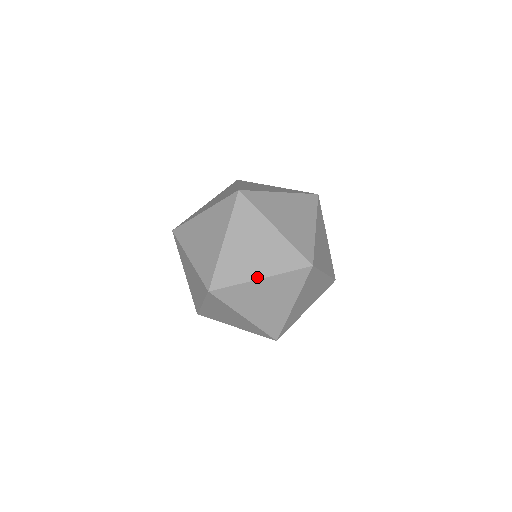
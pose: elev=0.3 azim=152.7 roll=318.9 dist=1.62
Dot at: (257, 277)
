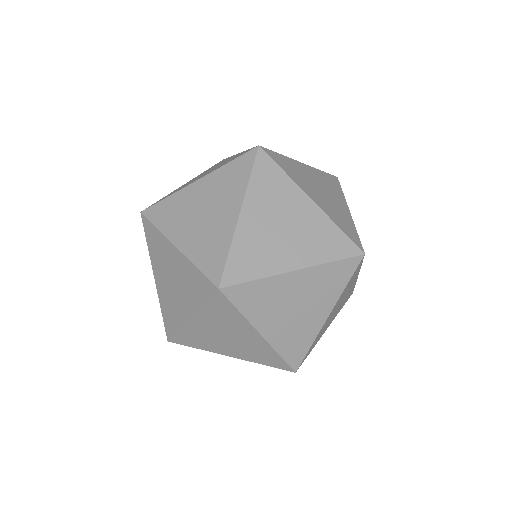
Dot at: (194, 181)
